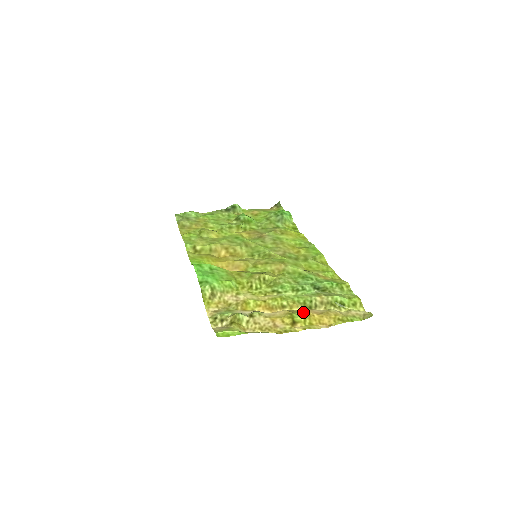
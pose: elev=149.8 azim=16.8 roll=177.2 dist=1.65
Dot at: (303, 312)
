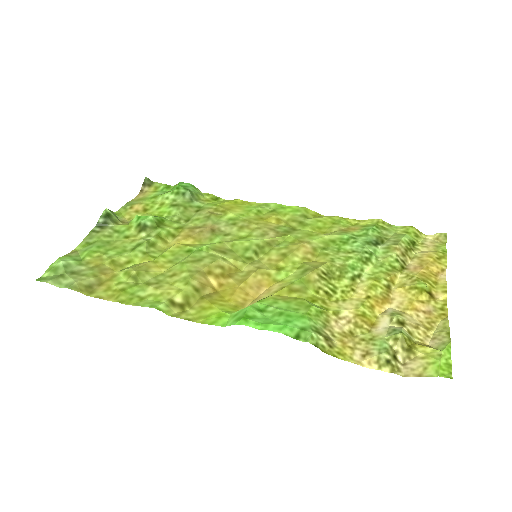
Dot at: (416, 277)
